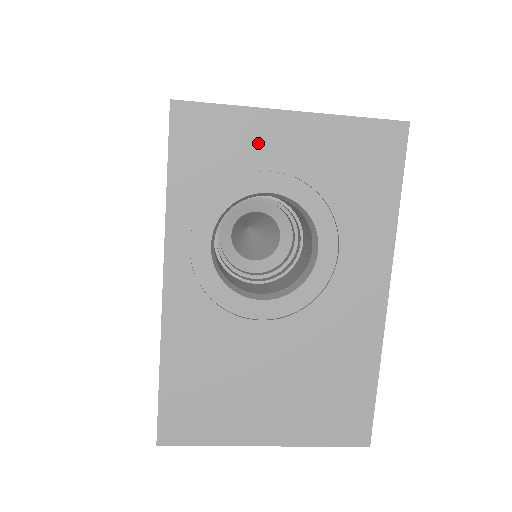
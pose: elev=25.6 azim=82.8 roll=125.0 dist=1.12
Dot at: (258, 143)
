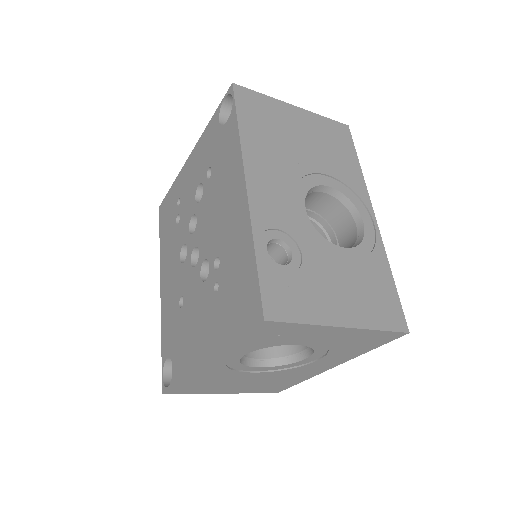
Dot at: (308, 335)
